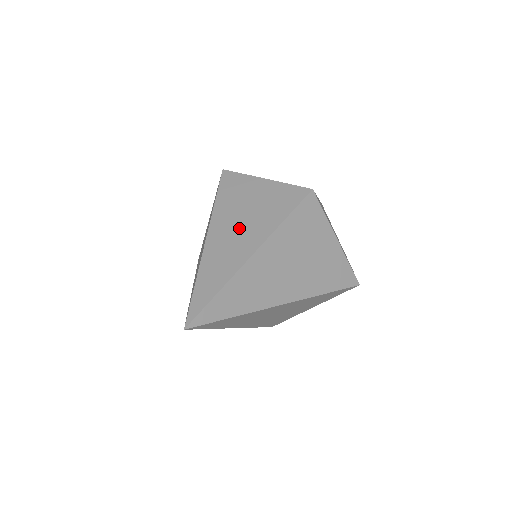
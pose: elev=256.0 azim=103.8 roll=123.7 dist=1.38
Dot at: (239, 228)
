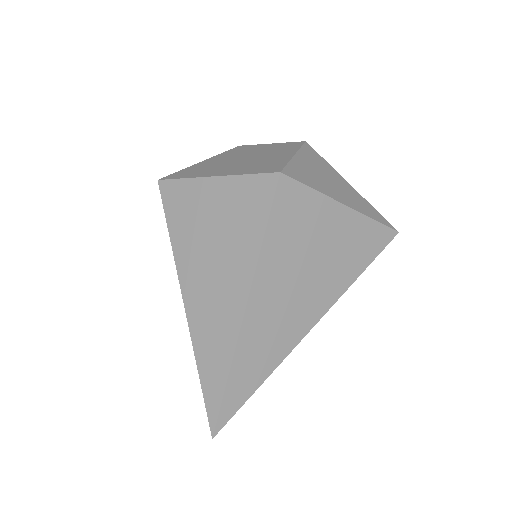
Dot at: (213, 273)
